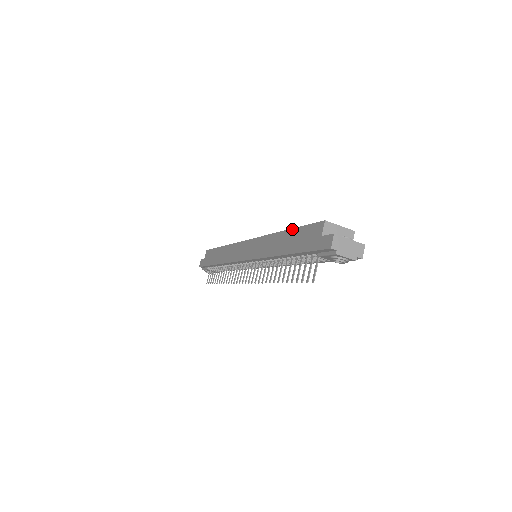
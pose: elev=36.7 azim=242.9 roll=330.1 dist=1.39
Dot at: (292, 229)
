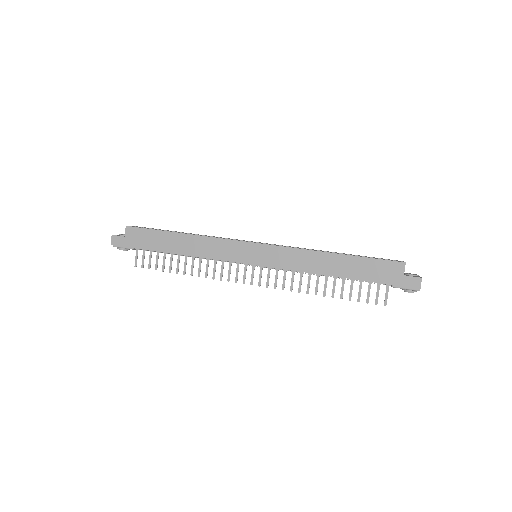
Dot at: (352, 256)
